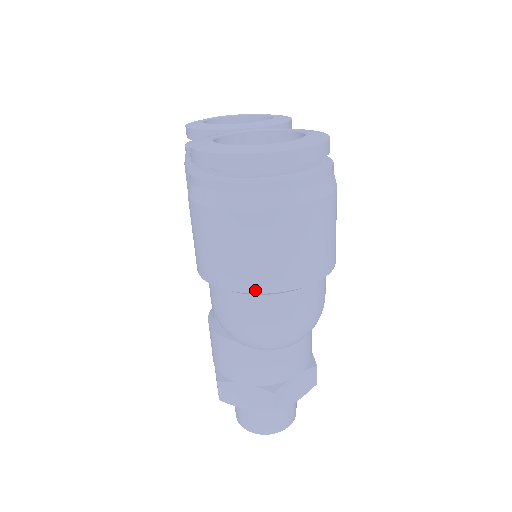
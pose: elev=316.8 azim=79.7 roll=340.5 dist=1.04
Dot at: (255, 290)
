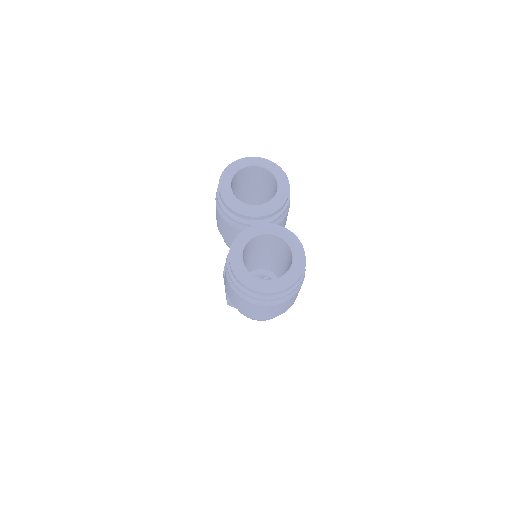
Dot at: occluded
